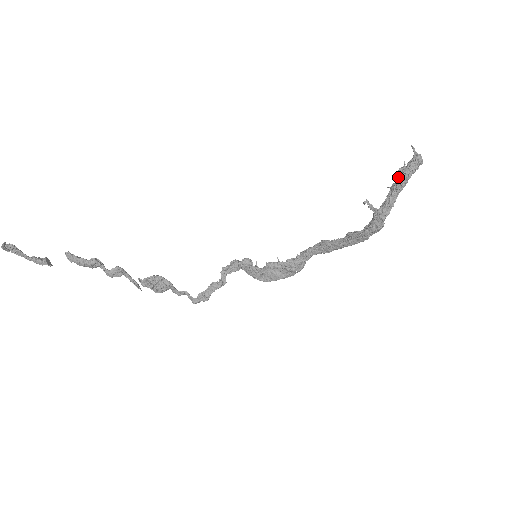
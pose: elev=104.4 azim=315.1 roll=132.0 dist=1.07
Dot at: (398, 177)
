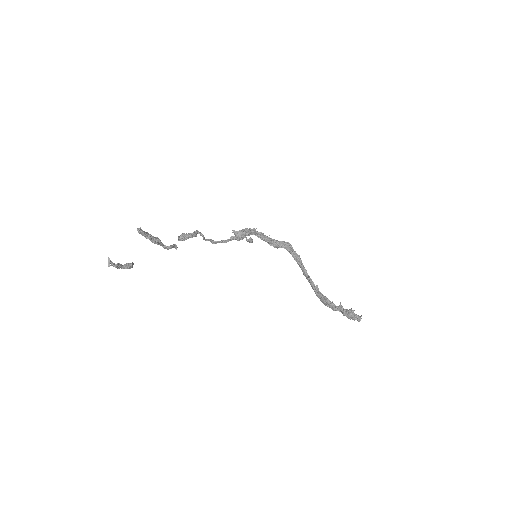
Dot at: (345, 314)
